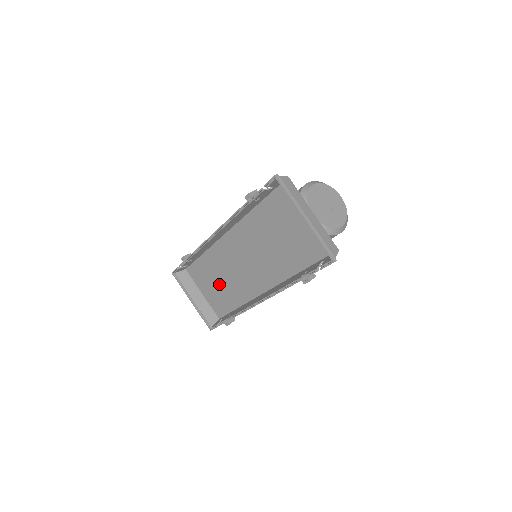
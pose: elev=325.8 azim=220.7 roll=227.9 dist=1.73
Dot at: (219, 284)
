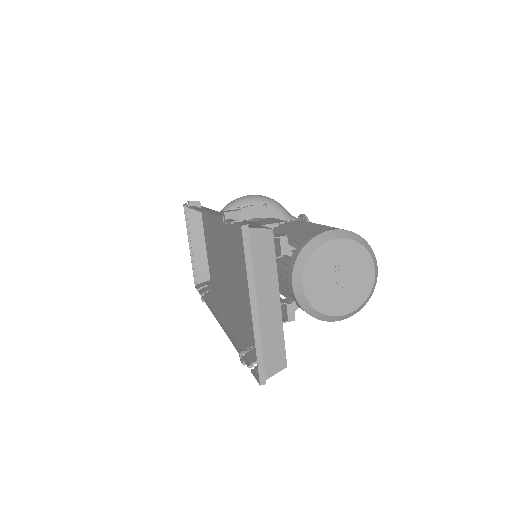
Dot at: (214, 253)
